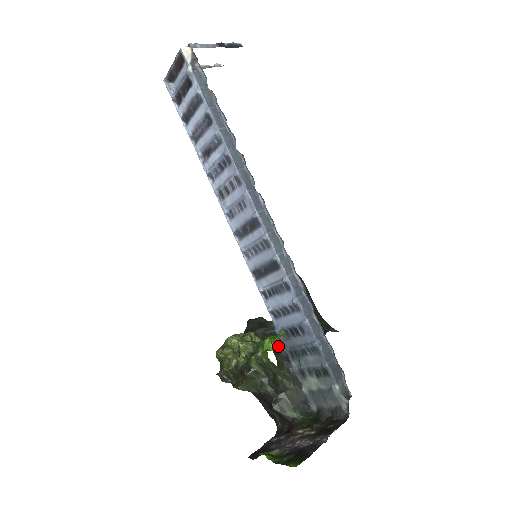
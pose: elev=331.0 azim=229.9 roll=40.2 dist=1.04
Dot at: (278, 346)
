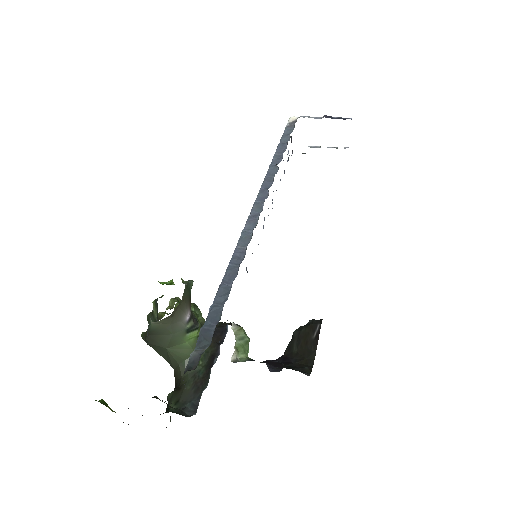
Dot at: (218, 340)
